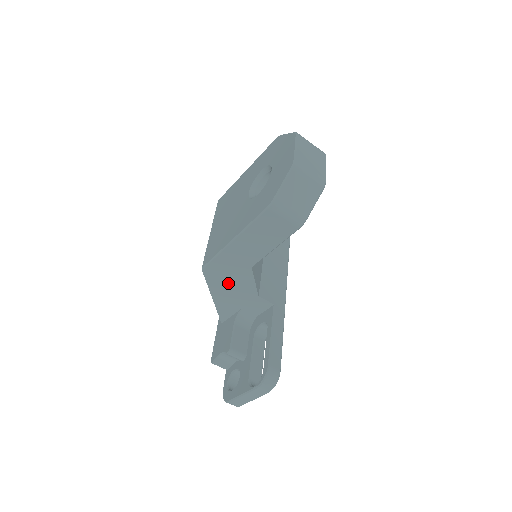
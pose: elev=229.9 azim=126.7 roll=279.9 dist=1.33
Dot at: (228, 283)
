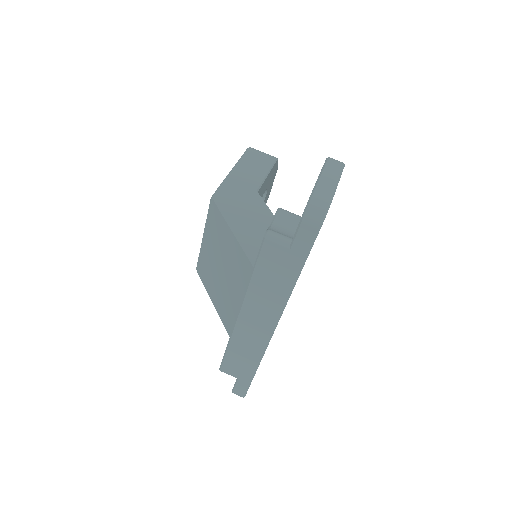
Dot at: (242, 209)
